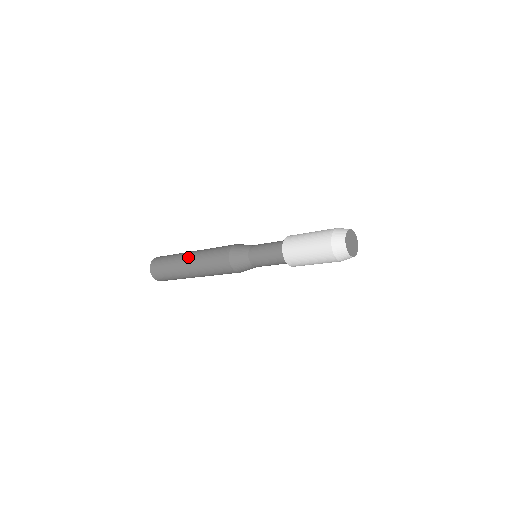
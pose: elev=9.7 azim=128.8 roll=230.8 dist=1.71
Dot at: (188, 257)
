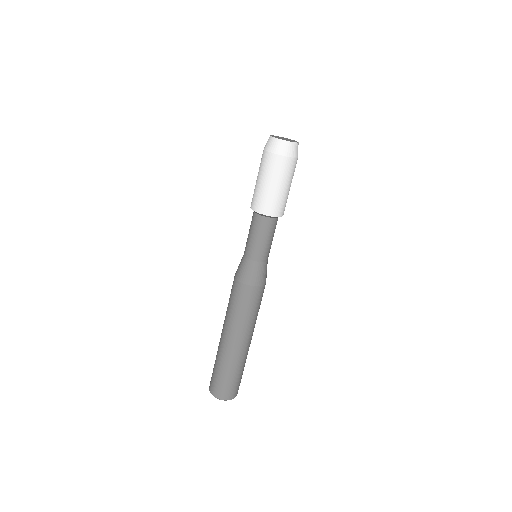
Dot at: occluded
